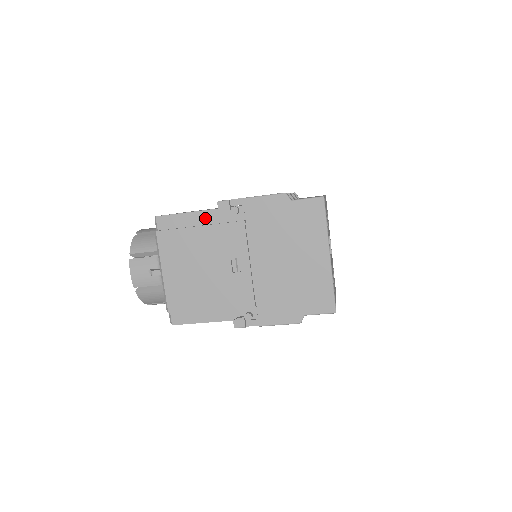
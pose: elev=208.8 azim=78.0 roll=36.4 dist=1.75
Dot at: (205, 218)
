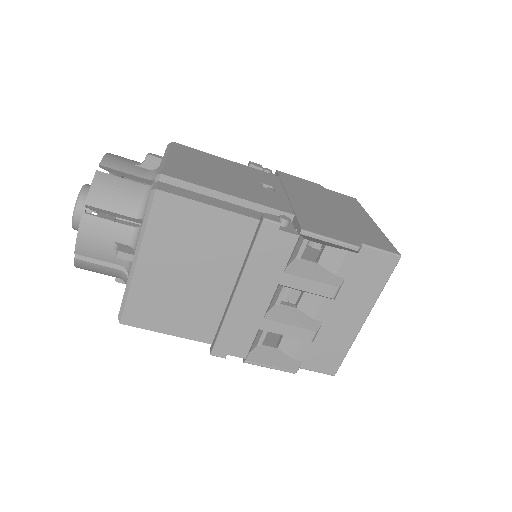
Dot at: occluded
